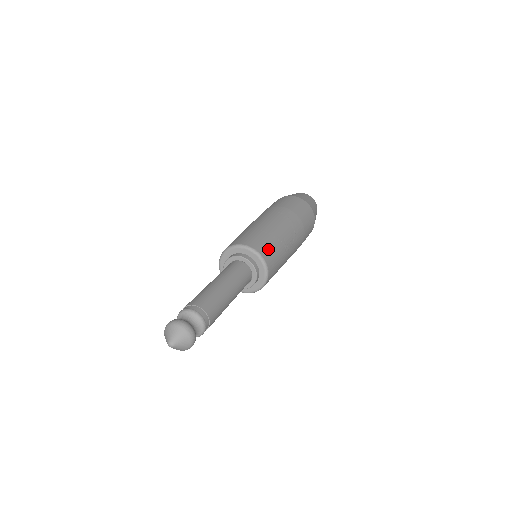
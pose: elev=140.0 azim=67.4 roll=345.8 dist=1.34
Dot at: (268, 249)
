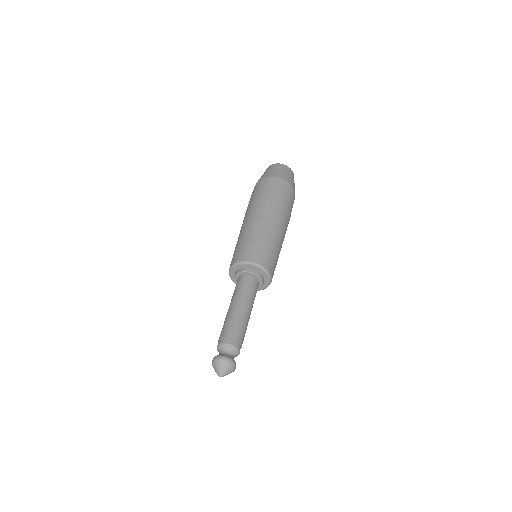
Dot at: (270, 259)
